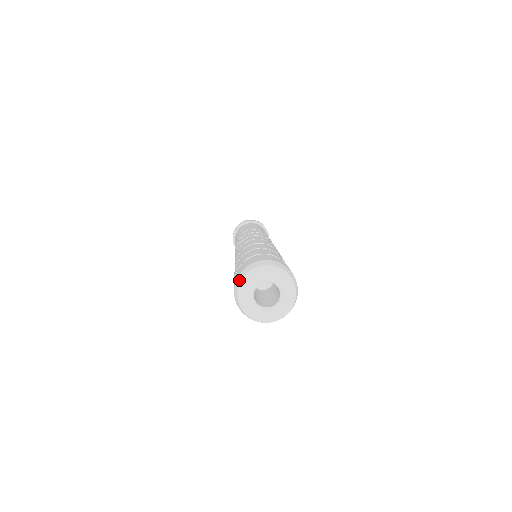
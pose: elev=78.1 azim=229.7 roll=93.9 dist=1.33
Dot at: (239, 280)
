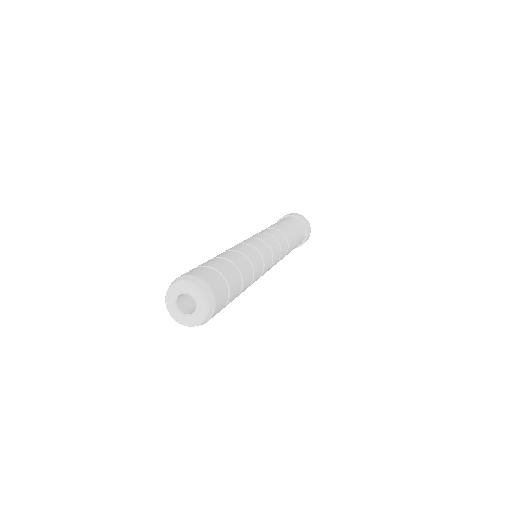
Dot at: (175, 281)
